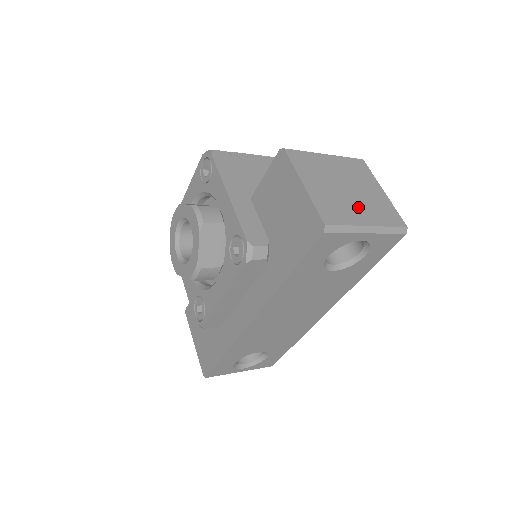
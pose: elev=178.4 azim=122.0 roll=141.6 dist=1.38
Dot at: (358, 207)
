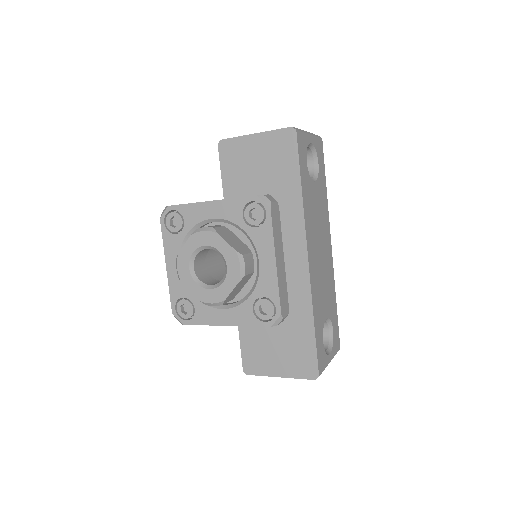
Dot at: occluded
